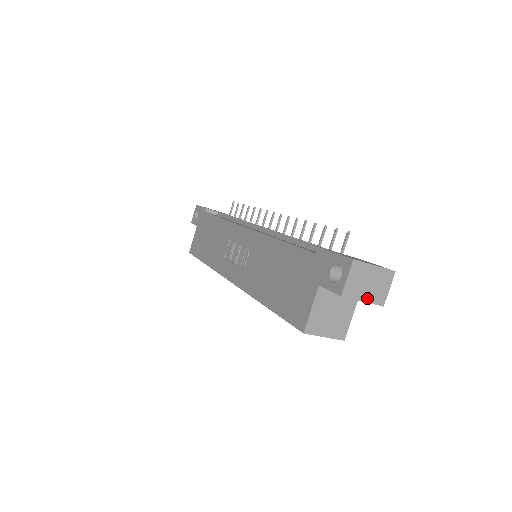
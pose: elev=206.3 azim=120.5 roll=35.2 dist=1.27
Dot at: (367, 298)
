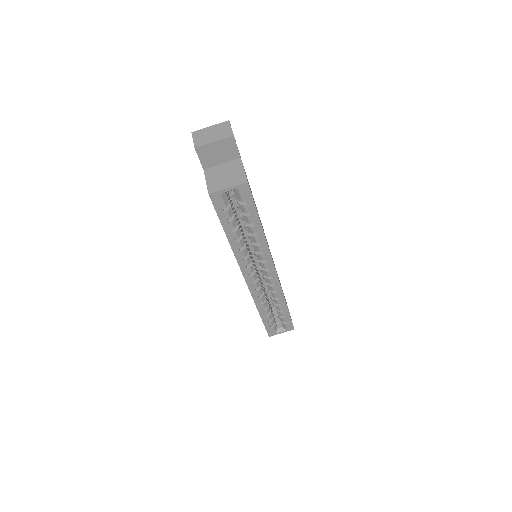
Dot at: (216, 139)
